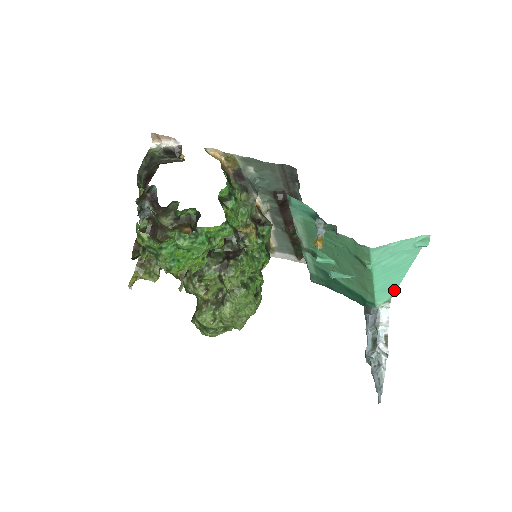
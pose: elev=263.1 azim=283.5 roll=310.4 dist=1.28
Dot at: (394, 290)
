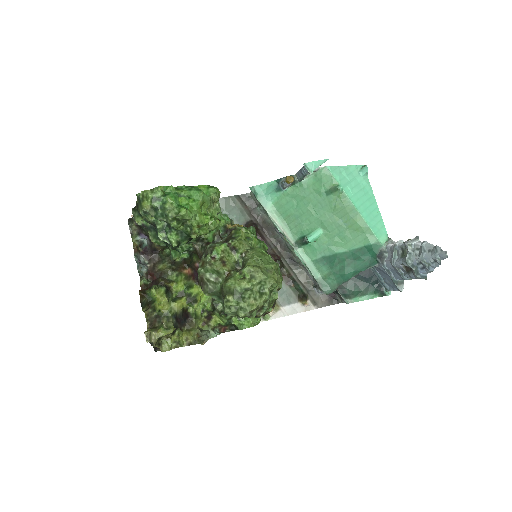
Dot at: (383, 226)
